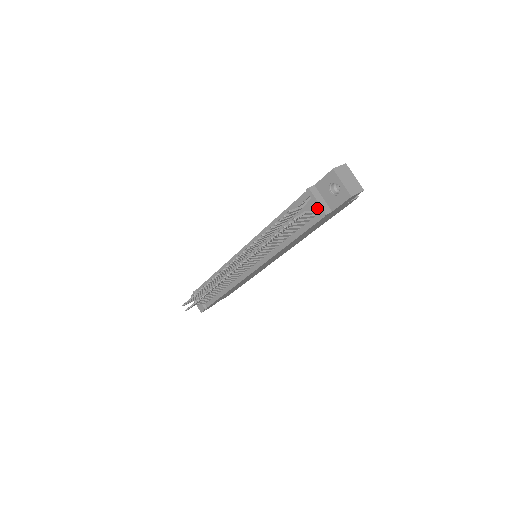
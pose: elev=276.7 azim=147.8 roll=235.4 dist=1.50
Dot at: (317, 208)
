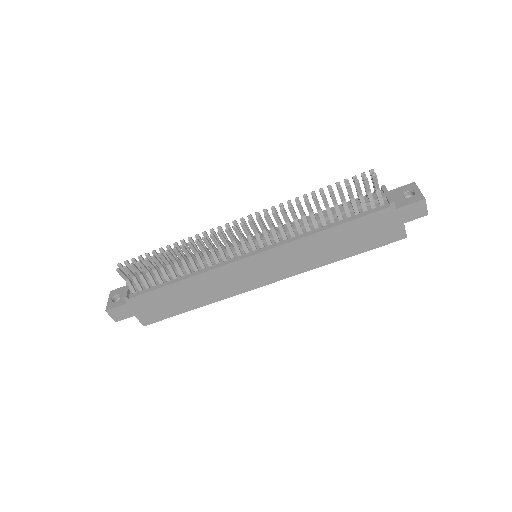
Dot at: (383, 202)
